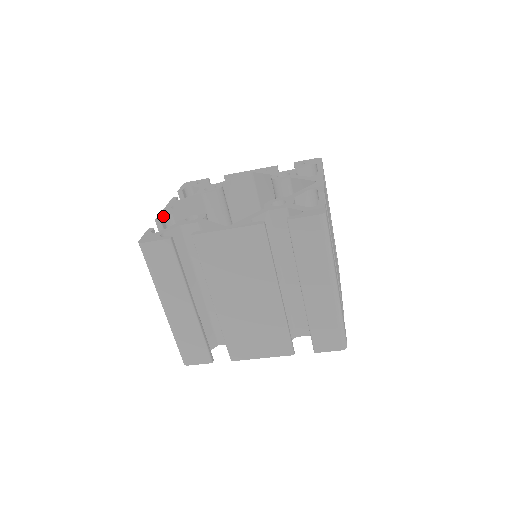
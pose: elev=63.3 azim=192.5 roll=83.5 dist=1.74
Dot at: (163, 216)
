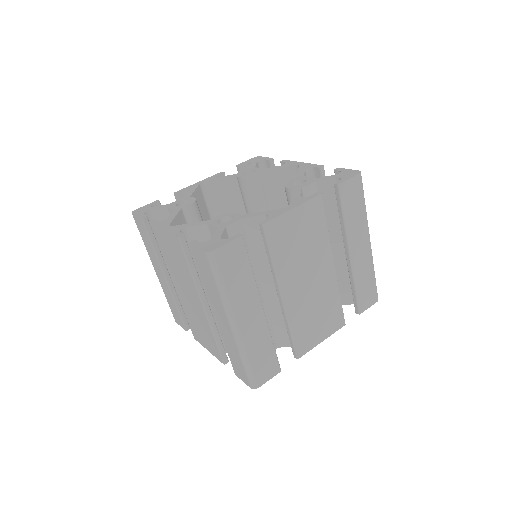
Dot at: (180, 232)
